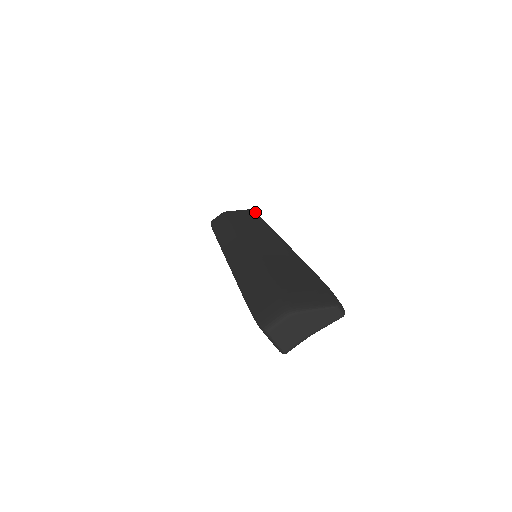
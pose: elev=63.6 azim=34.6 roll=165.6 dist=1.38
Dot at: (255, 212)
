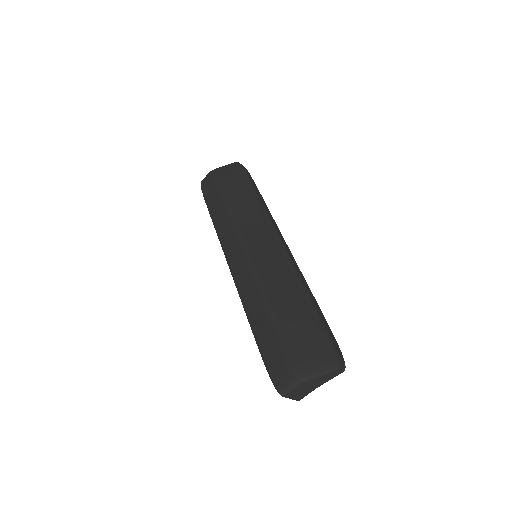
Dot at: (244, 170)
